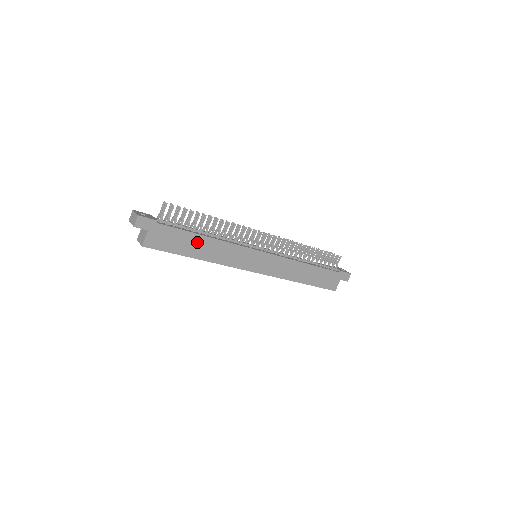
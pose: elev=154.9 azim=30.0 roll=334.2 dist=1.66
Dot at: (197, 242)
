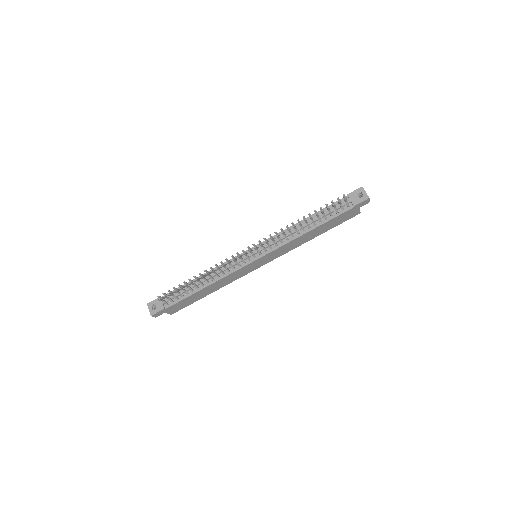
Dot at: (201, 293)
